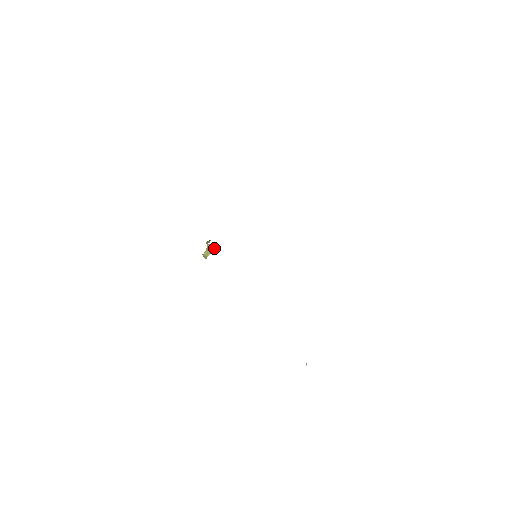
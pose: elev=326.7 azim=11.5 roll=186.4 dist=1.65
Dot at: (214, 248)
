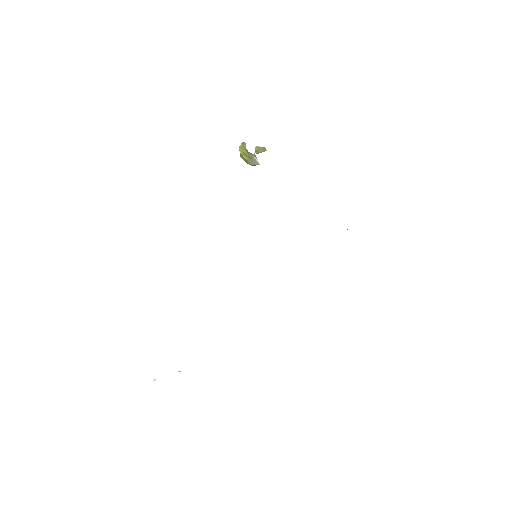
Dot at: (255, 165)
